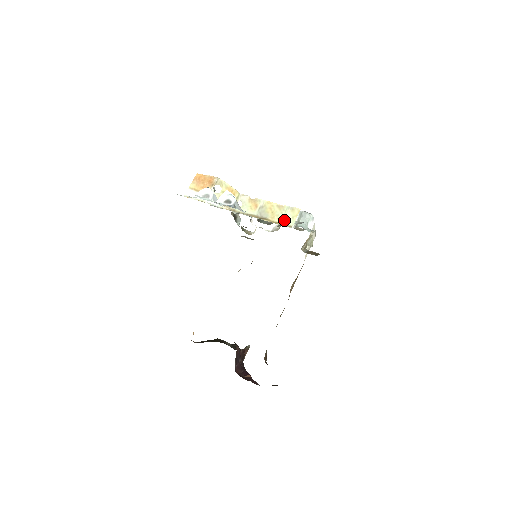
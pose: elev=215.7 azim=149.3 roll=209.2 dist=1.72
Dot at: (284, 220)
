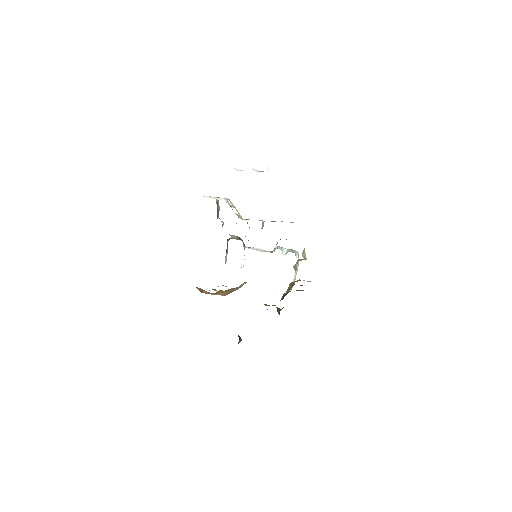
Dot at: occluded
